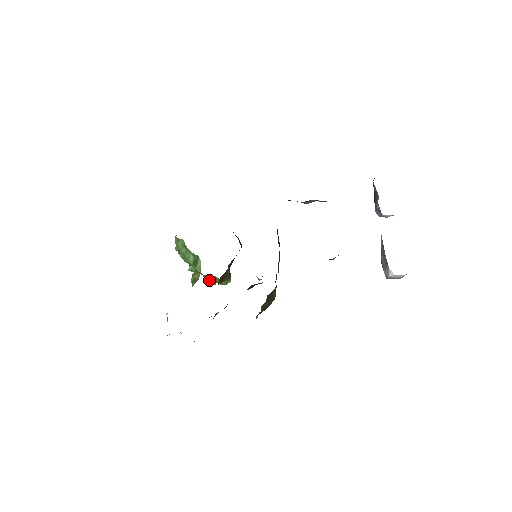
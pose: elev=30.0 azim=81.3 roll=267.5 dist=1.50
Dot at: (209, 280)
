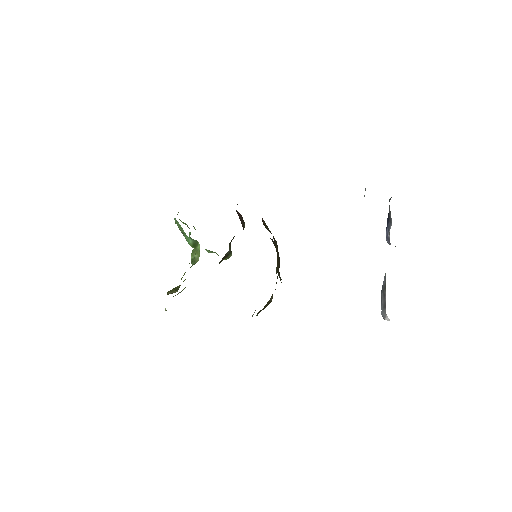
Dot at: (209, 252)
